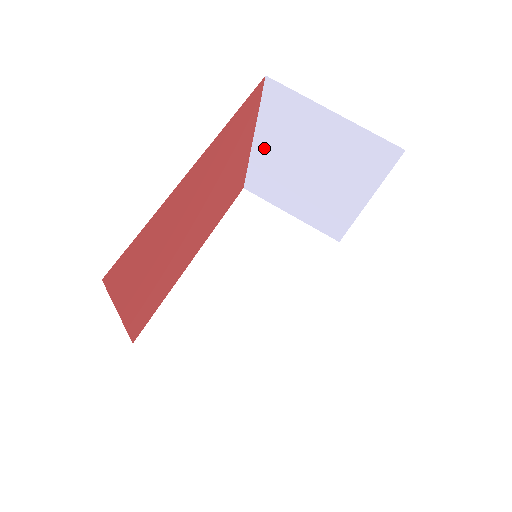
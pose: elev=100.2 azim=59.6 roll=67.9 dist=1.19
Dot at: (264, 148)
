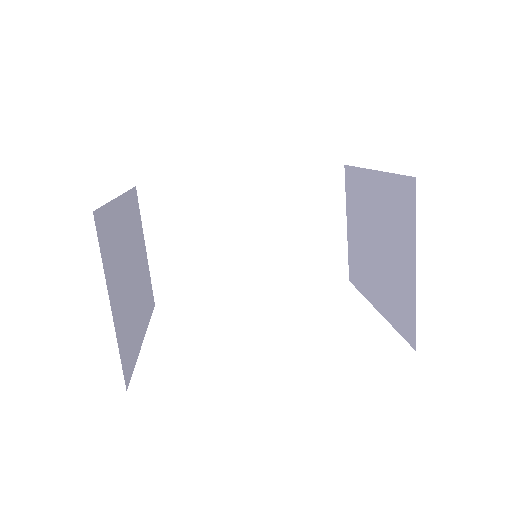
Dot at: (373, 185)
